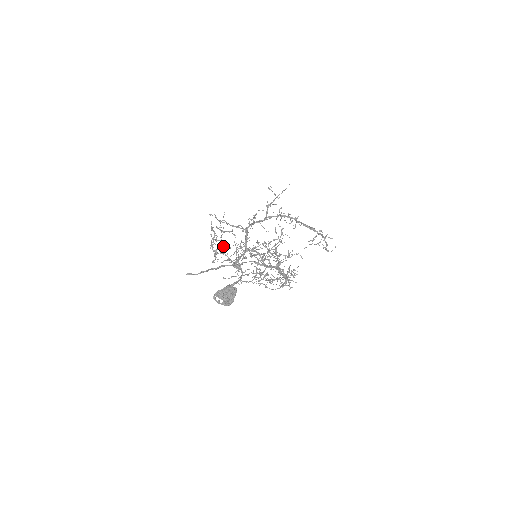
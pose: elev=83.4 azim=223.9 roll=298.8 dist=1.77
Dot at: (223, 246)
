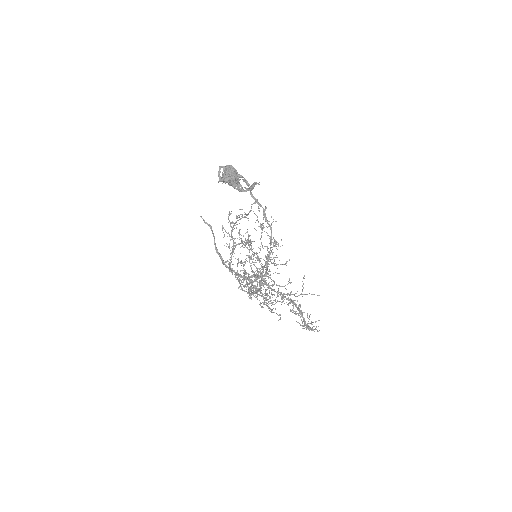
Dot at: occluded
